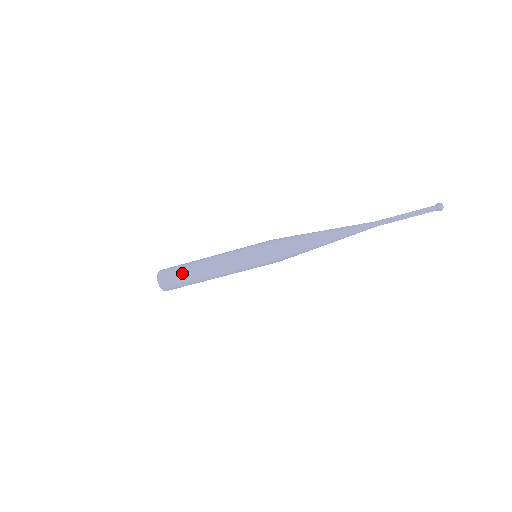
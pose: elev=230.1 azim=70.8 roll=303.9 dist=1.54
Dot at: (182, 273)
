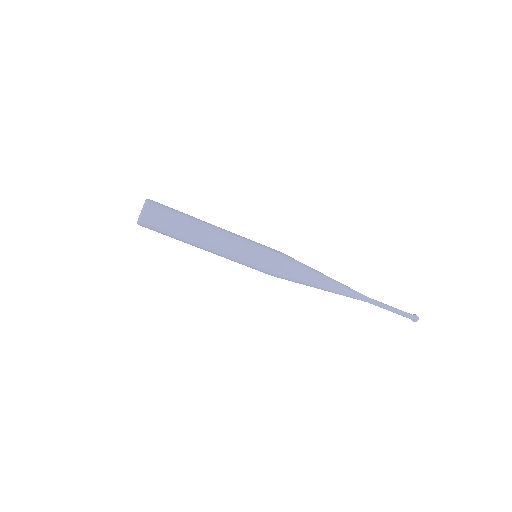
Dot at: (174, 229)
